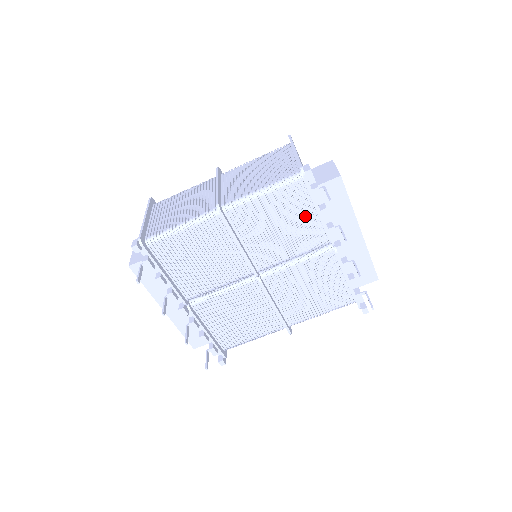
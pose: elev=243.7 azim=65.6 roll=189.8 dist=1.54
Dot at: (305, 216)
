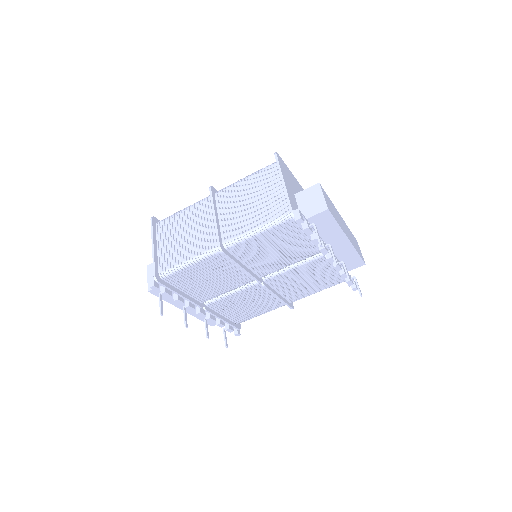
Dot at: (298, 239)
